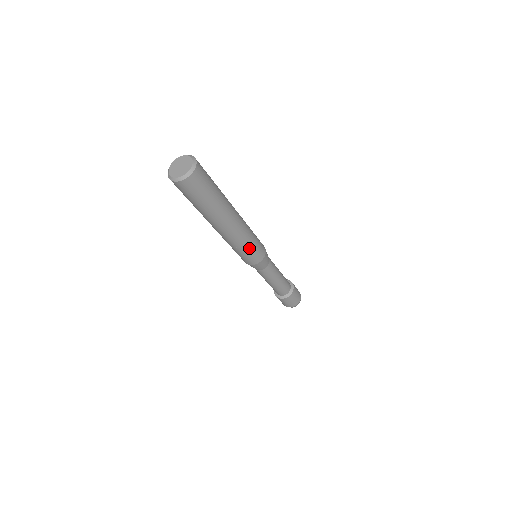
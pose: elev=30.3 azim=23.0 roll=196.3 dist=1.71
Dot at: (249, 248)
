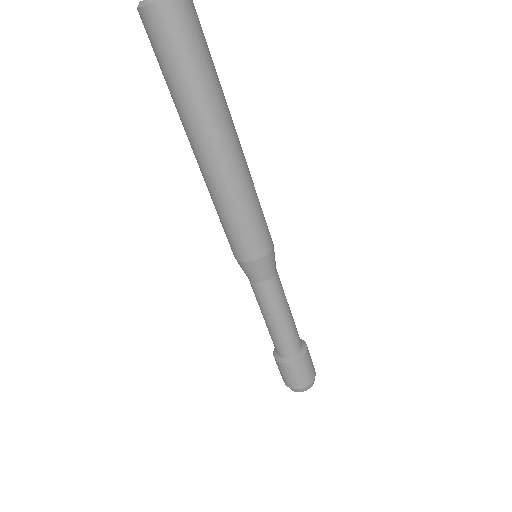
Dot at: (259, 207)
